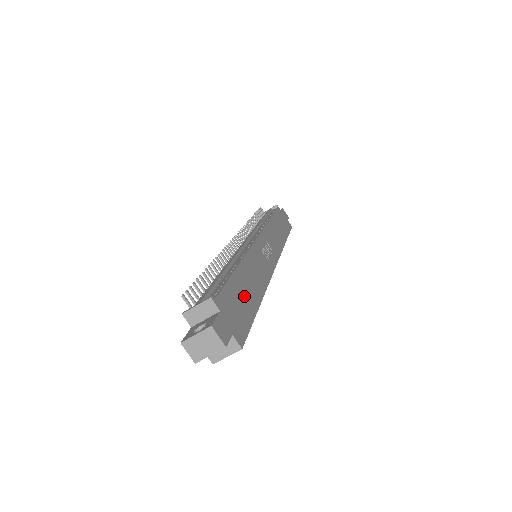
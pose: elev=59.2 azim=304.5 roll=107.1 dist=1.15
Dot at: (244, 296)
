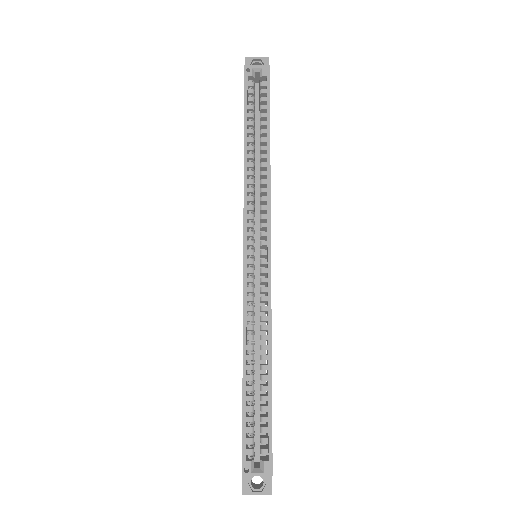
Dot at: occluded
